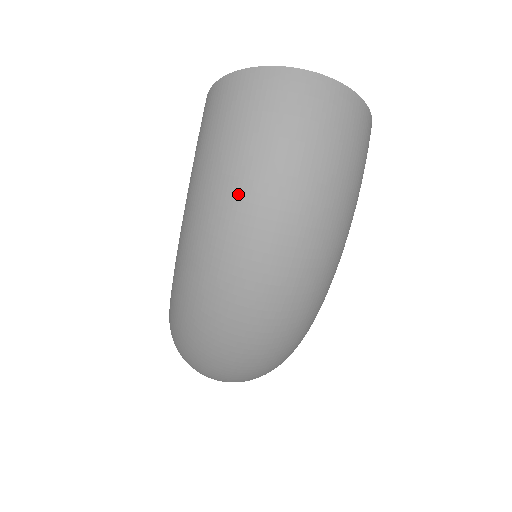
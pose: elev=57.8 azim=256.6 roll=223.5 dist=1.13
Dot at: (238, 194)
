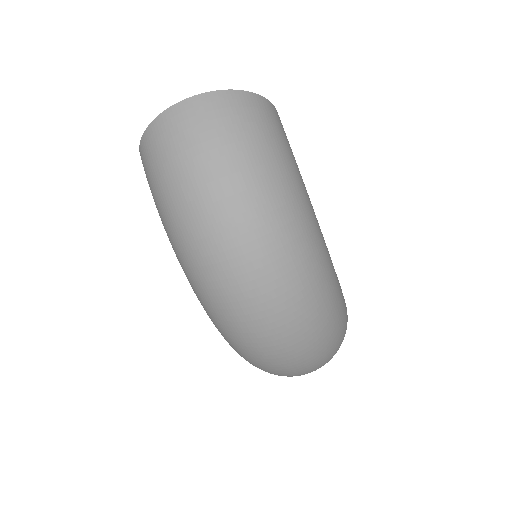
Dot at: (188, 218)
